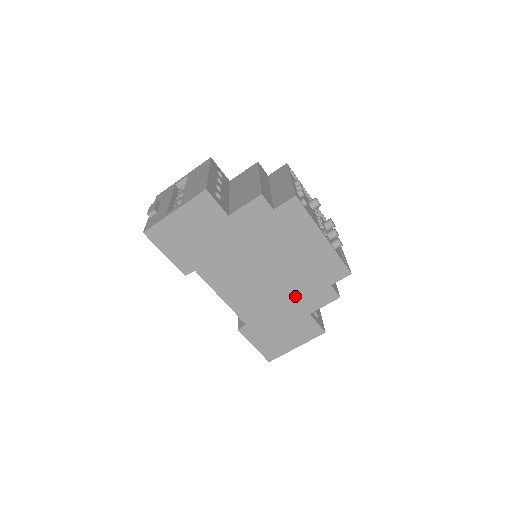
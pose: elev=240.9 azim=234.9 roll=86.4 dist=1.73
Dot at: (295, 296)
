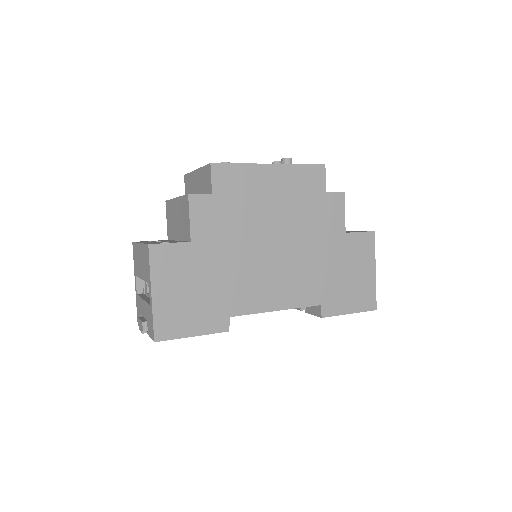
Dot at: (317, 235)
